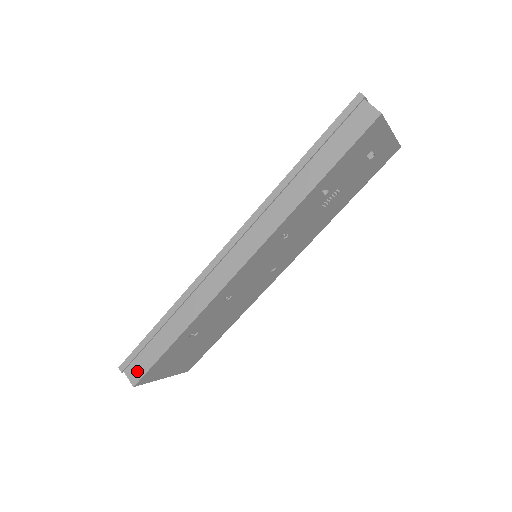
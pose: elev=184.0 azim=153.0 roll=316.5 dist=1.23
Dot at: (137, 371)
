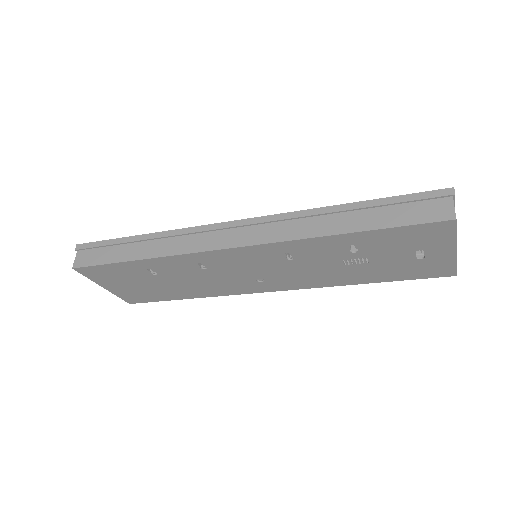
Dot at: (86, 259)
